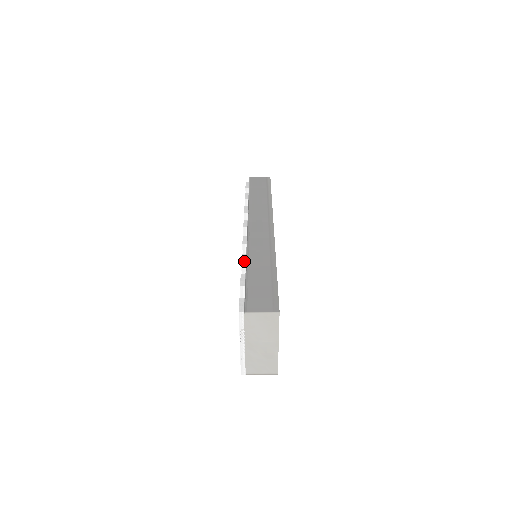
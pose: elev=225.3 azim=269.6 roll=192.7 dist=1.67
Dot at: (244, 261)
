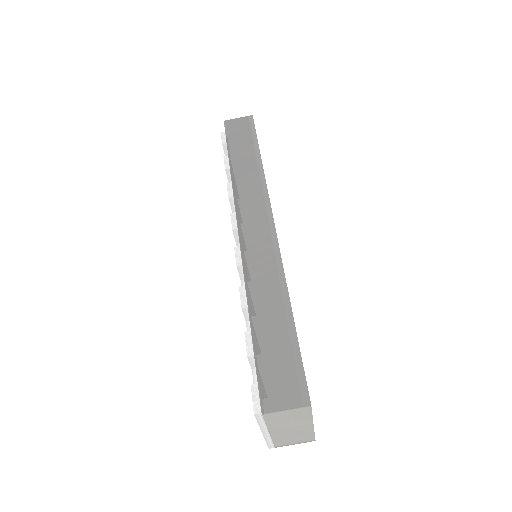
Dot at: (244, 303)
